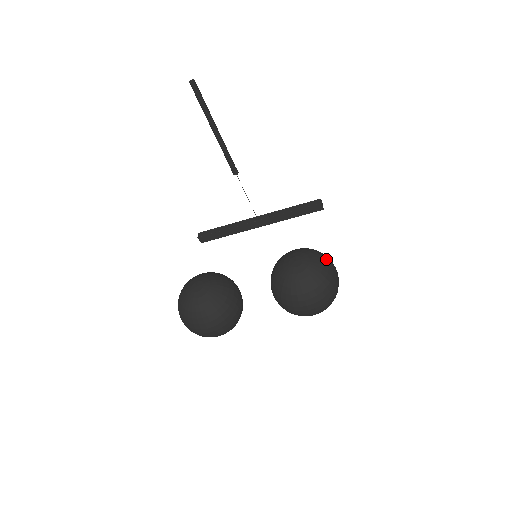
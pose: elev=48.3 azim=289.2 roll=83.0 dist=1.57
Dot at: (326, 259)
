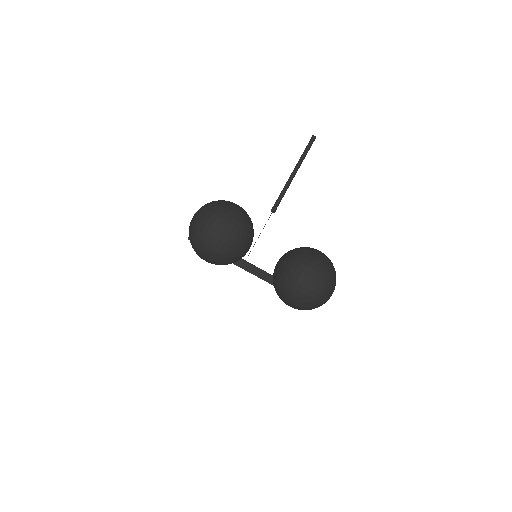
Dot at: occluded
